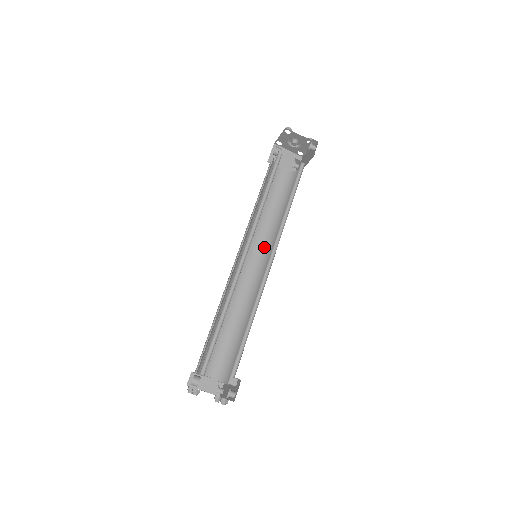
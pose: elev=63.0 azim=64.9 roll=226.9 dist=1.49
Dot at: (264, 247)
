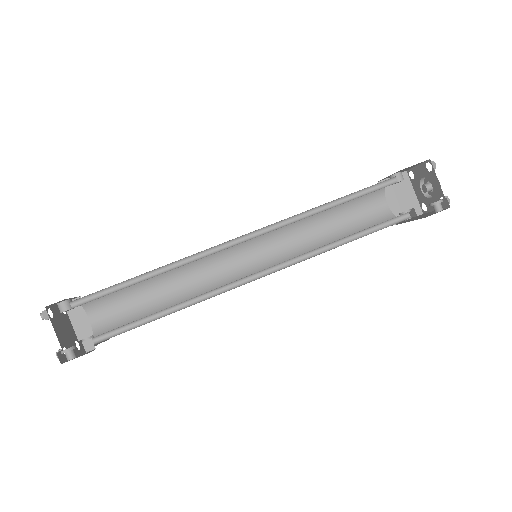
Dot at: (279, 258)
